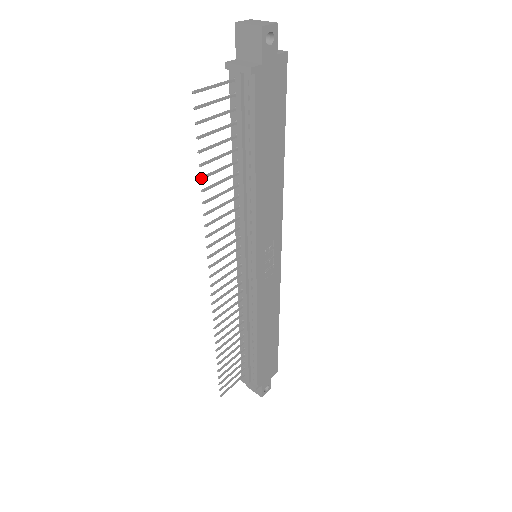
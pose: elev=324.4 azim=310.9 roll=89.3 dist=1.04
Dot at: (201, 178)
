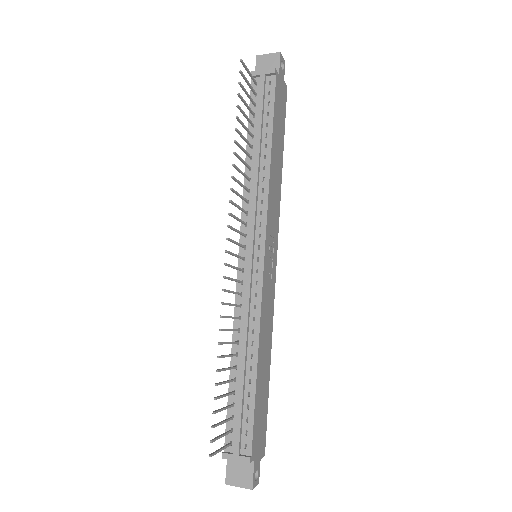
Dot at: (236, 128)
